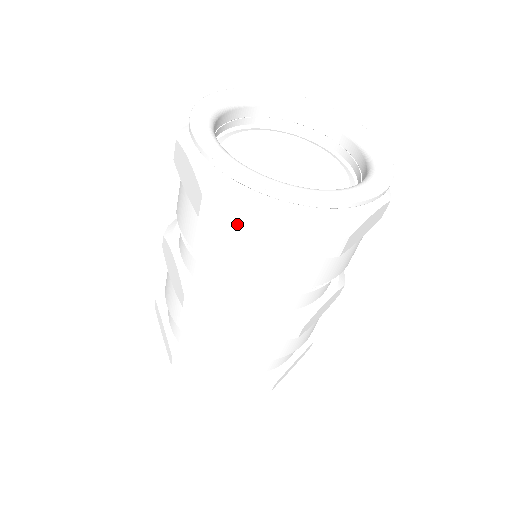
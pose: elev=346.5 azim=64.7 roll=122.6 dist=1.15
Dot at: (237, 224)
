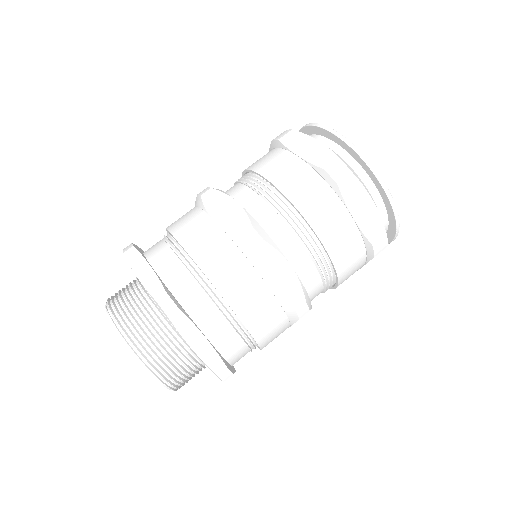
Dot at: (352, 188)
